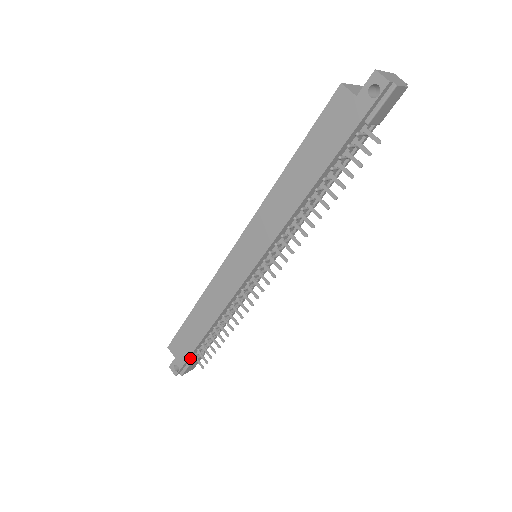
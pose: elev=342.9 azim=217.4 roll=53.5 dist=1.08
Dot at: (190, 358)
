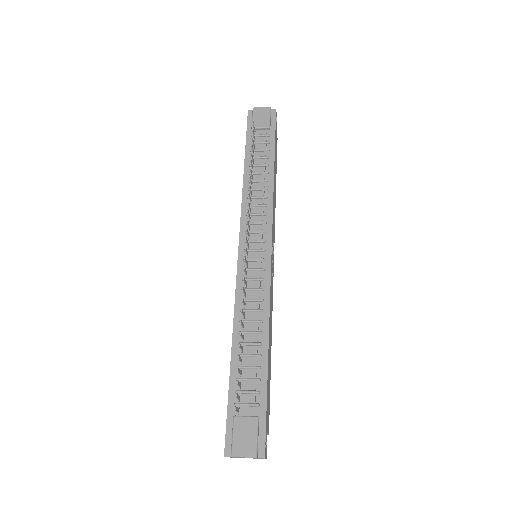
Dot at: (233, 413)
